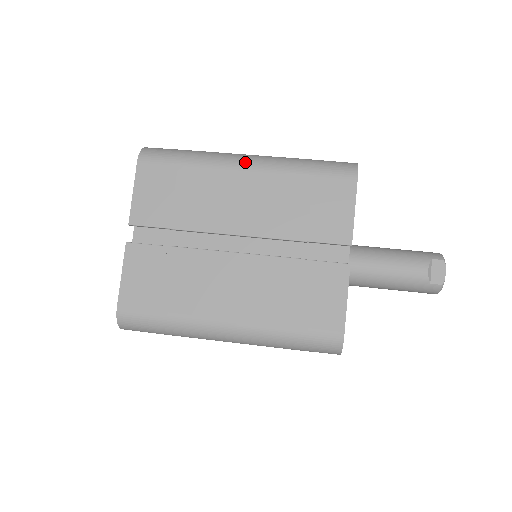
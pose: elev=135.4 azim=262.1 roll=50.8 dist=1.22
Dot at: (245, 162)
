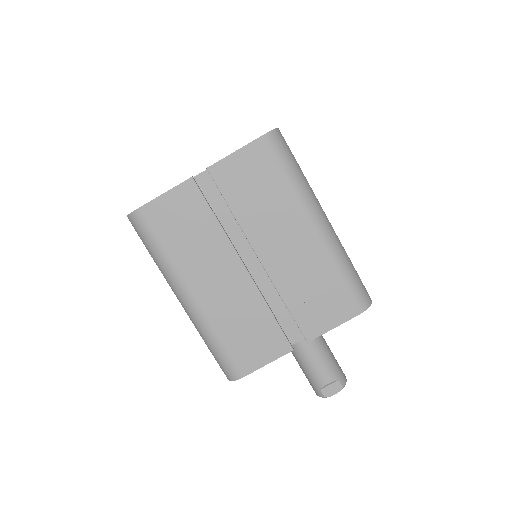
Dot at: (318, 224)
